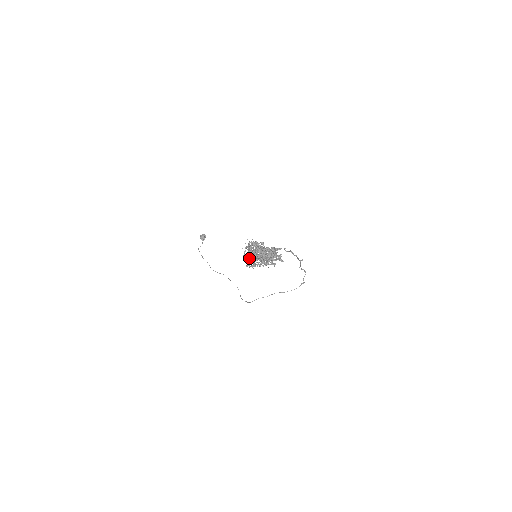
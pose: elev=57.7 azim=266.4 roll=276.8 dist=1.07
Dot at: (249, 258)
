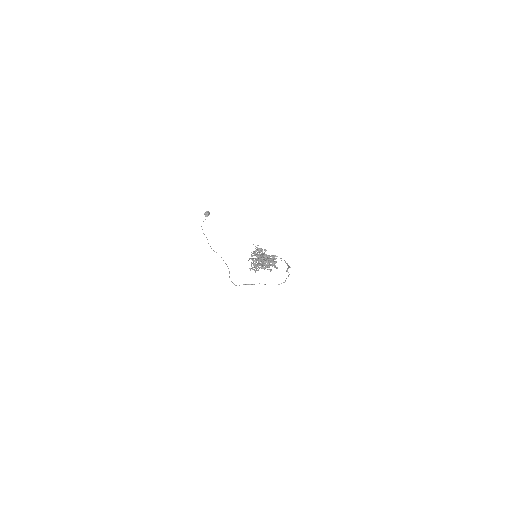
Dot at: occluded
